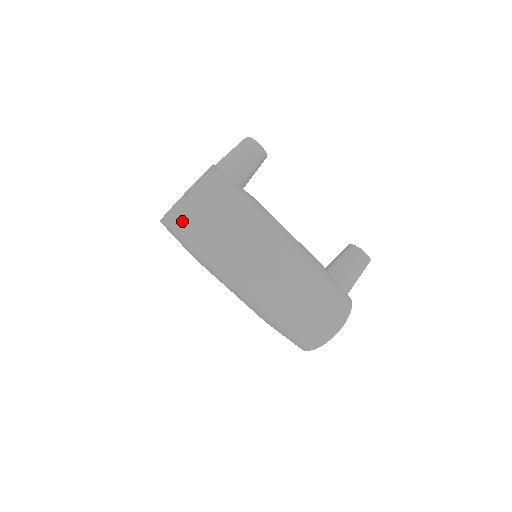
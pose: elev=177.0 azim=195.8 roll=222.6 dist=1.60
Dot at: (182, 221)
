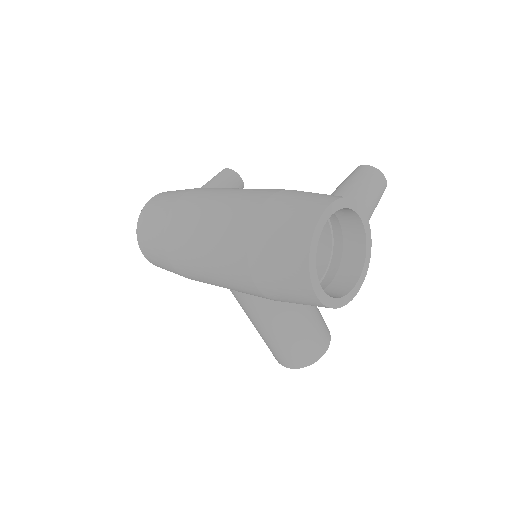
Dot at: (144, 226)
